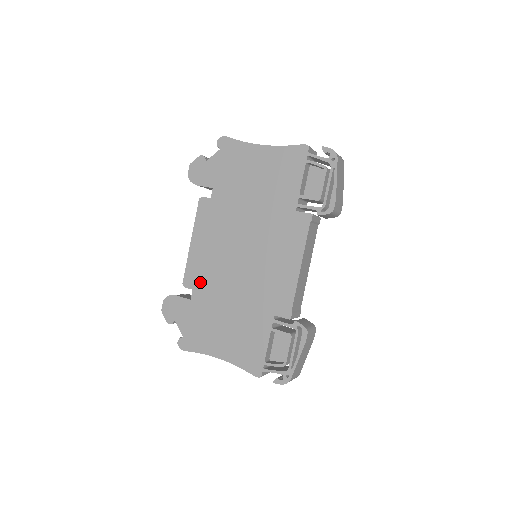
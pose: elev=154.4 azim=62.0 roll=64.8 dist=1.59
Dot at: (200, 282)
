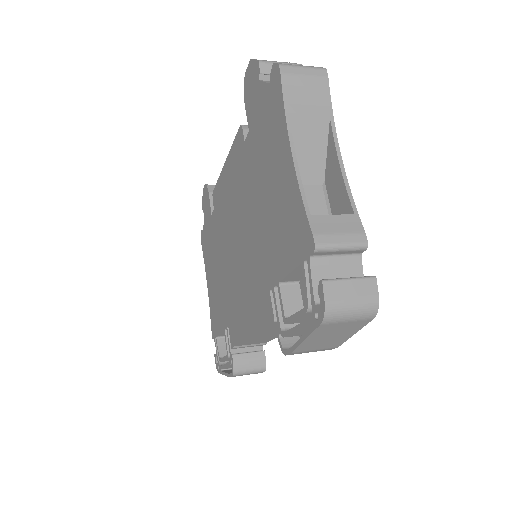
Dot at: (217, 212)
